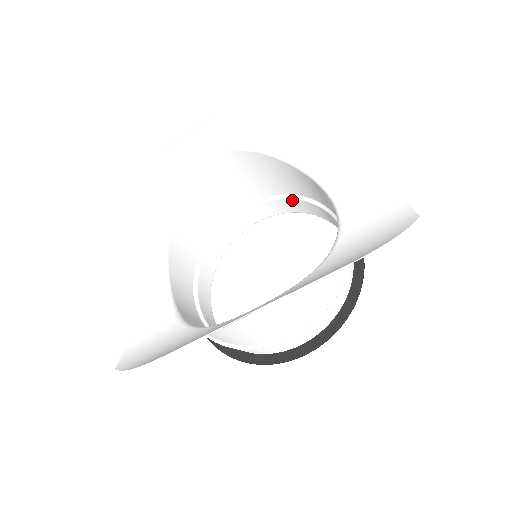
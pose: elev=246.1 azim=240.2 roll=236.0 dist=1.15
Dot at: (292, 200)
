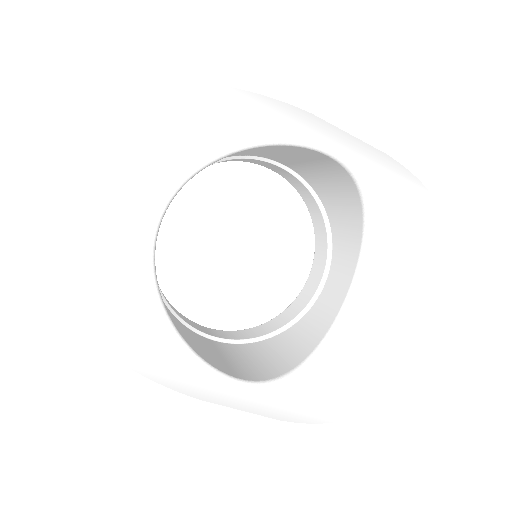
Dot at: (317, 205)
